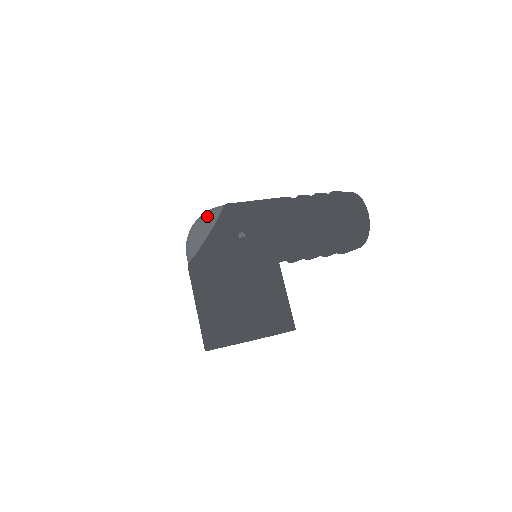
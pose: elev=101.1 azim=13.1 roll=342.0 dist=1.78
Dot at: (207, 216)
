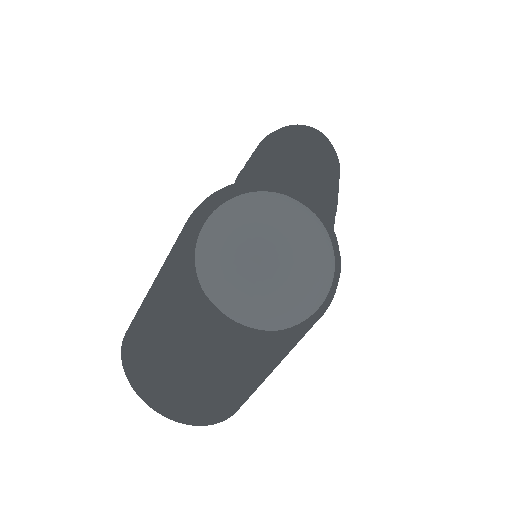
Dot at: (322, 272)
